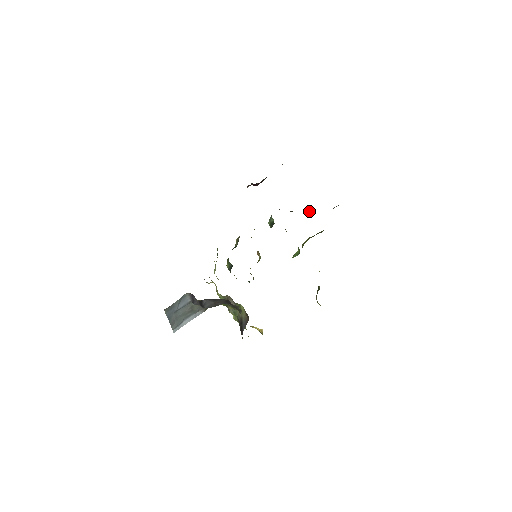
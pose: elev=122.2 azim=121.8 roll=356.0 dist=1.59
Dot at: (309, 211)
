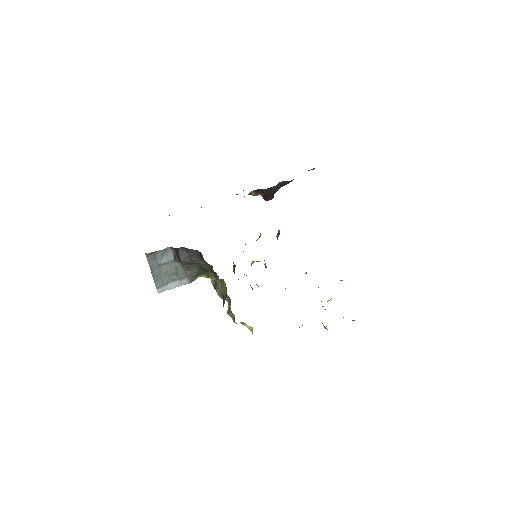
Dot at: occluded
